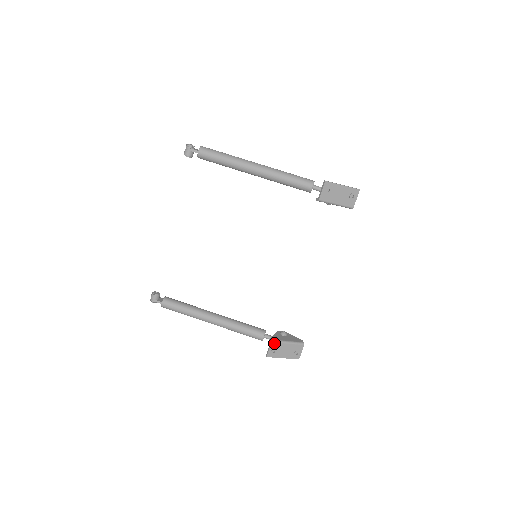
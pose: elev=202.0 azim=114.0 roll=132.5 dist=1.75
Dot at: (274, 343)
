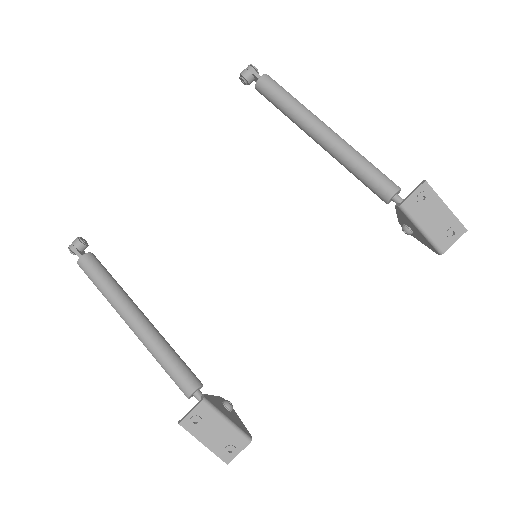
Dot at: (205, 406)
